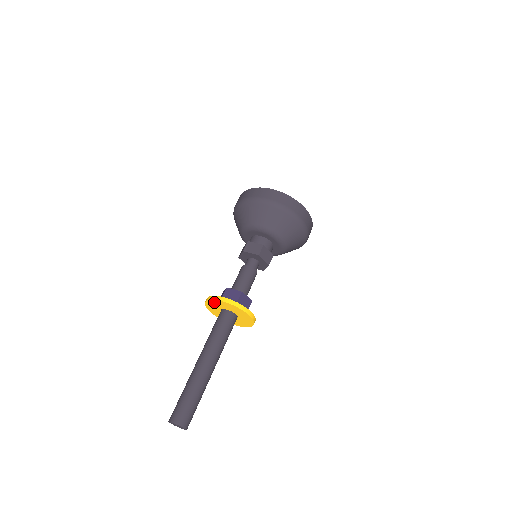
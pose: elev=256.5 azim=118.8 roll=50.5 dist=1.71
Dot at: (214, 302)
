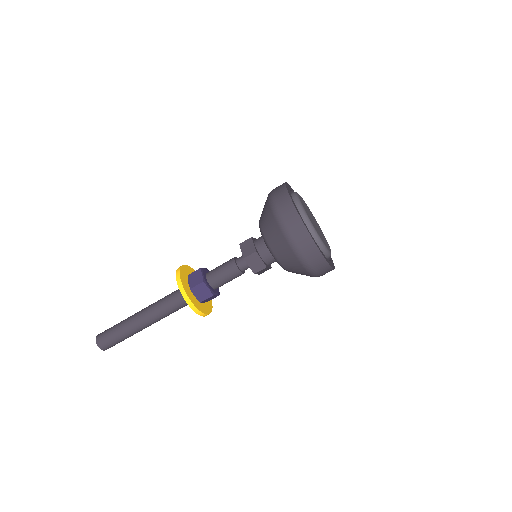
Dot at: (182, 290)
